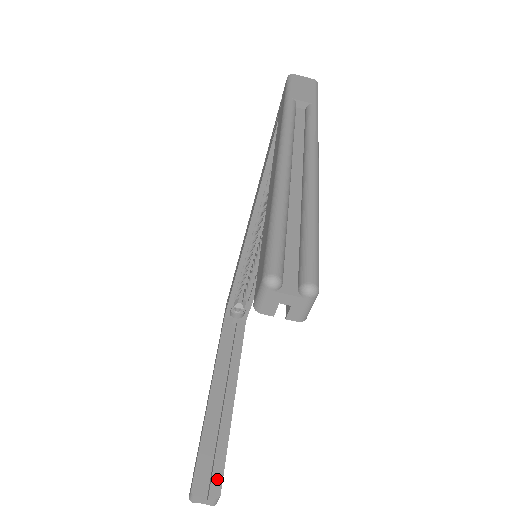
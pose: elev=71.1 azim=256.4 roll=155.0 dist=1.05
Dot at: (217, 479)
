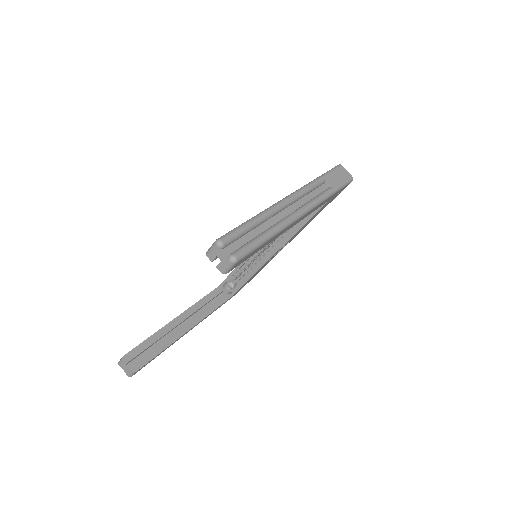
Dot at: (141, 363)
